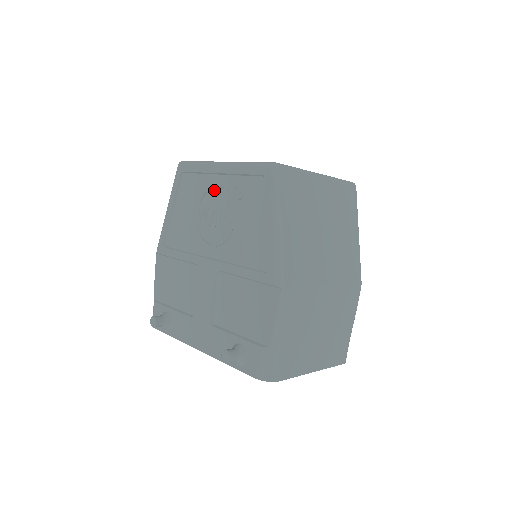
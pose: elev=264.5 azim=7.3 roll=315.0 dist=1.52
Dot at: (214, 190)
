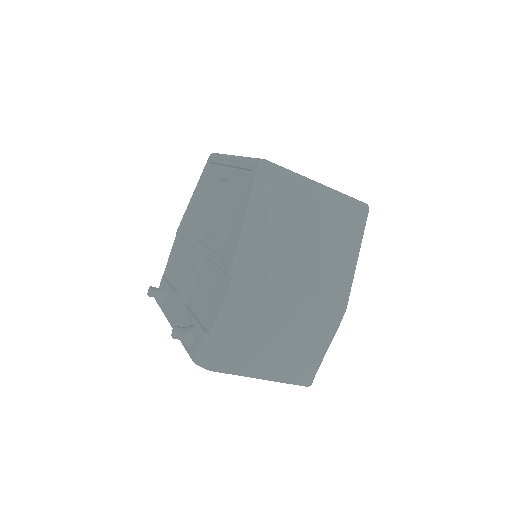
Dot at: (222, 180)
